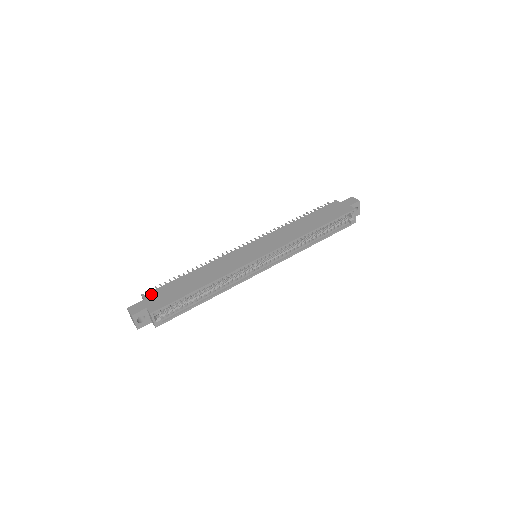
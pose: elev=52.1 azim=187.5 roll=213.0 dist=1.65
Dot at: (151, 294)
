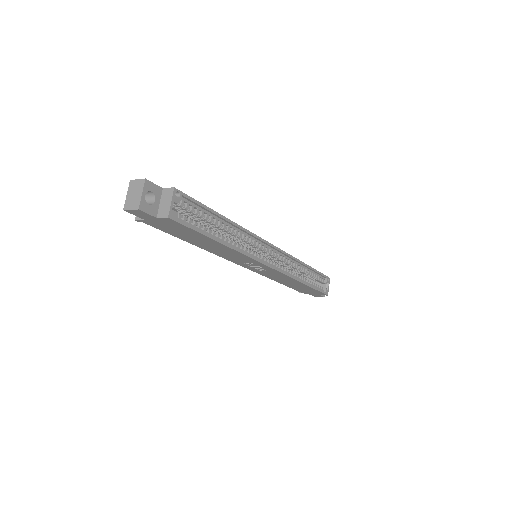
Dot at: occluded
